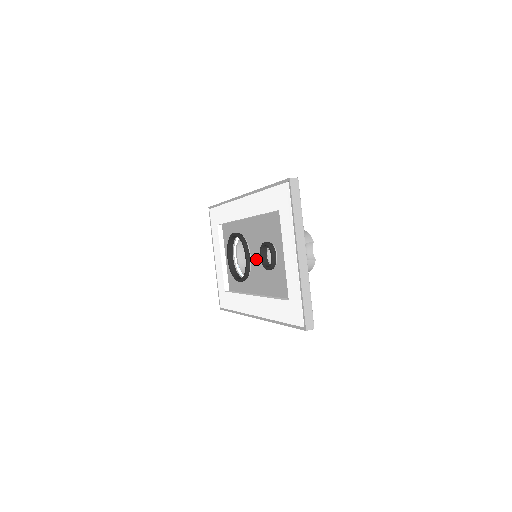
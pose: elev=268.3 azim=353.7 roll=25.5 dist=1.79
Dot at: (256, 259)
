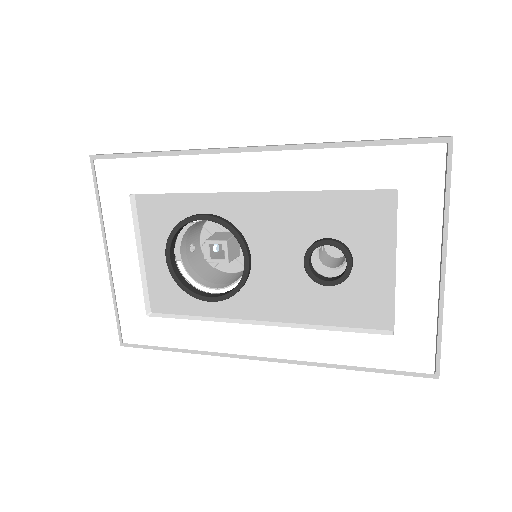
Dot at: (271, 264)
